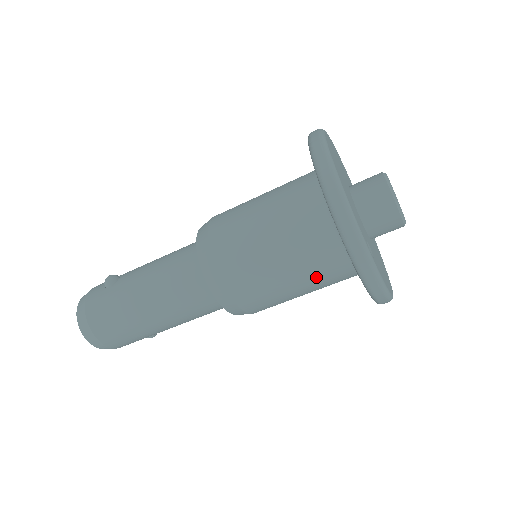
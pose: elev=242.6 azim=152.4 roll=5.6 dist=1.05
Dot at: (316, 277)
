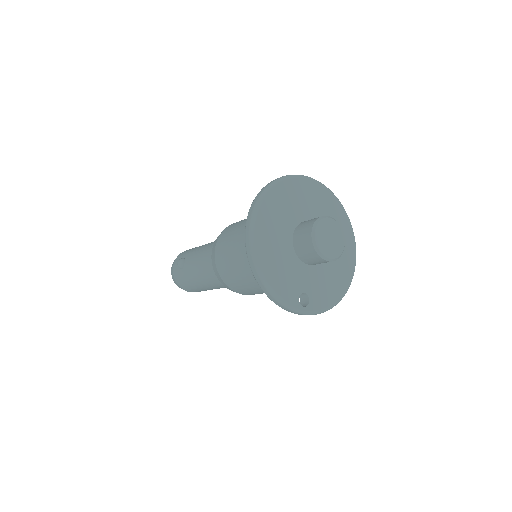
Dot at: occluded
